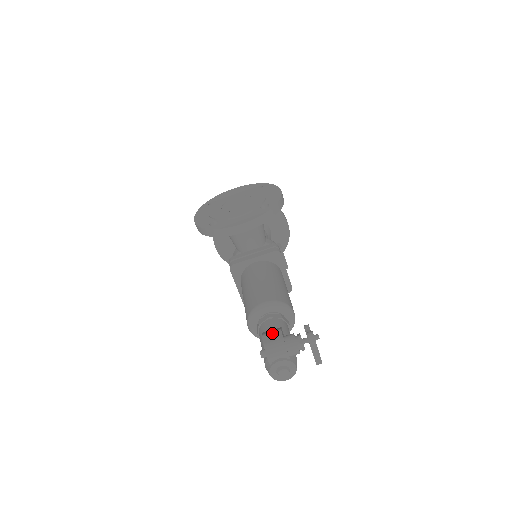
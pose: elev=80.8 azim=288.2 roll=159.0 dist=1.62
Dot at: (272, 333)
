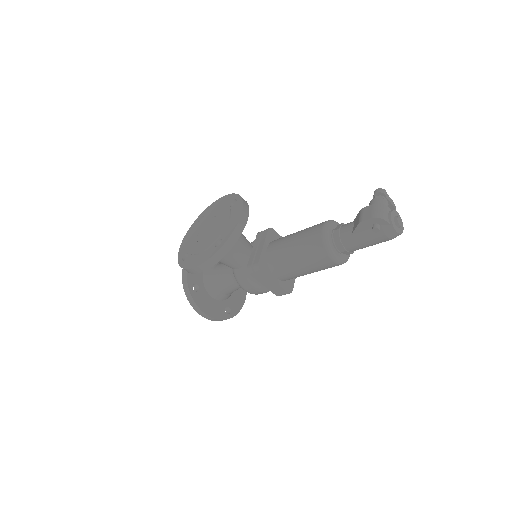
Dot at: (362, 214)
